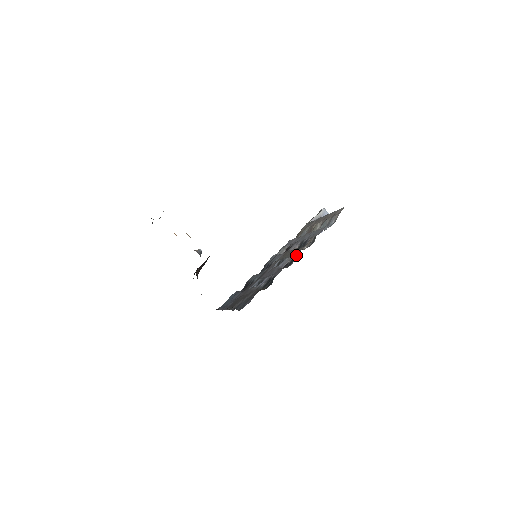
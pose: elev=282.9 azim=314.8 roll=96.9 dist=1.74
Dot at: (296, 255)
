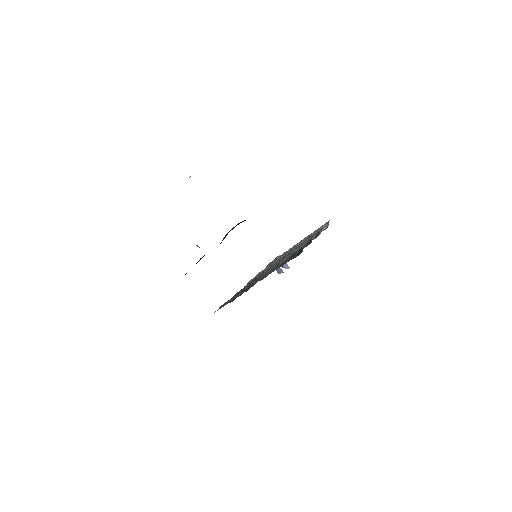
Dot at: occluded
